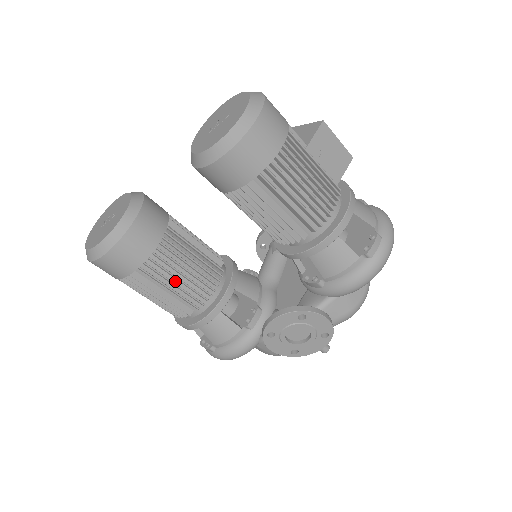
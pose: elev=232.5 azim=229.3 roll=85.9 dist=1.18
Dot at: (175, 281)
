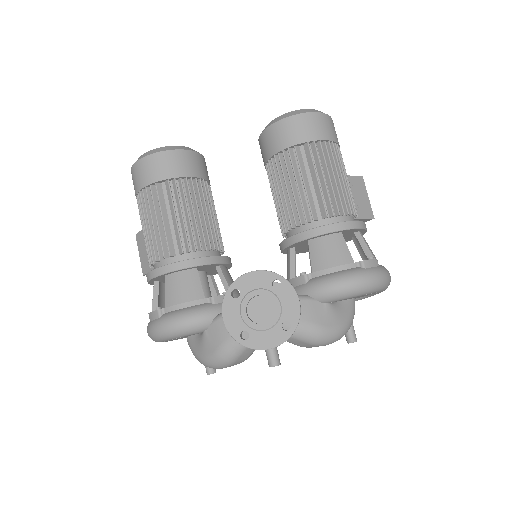
Dot at: (183, 215)
